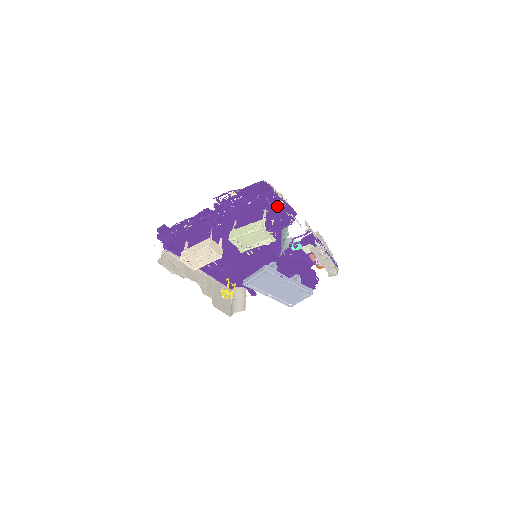
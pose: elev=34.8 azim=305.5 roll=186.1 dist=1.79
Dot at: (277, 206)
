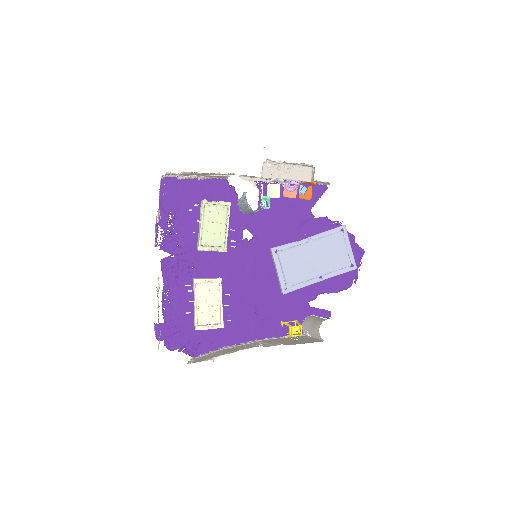
Dot at: (204, 191)
